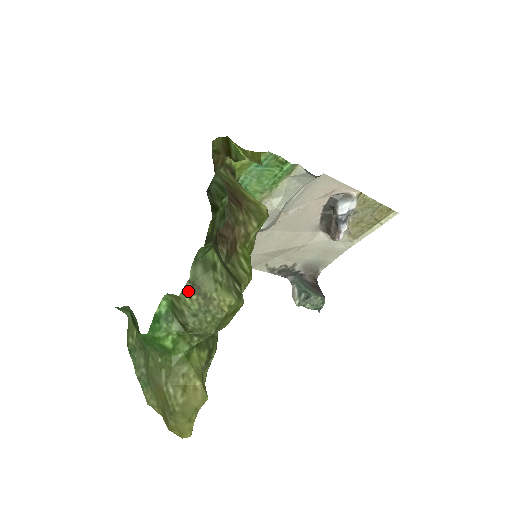
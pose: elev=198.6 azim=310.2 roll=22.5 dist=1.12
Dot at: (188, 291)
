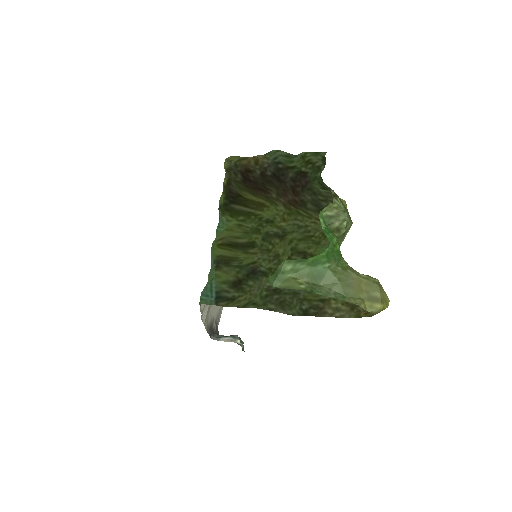
Dot at: (335, 197)
